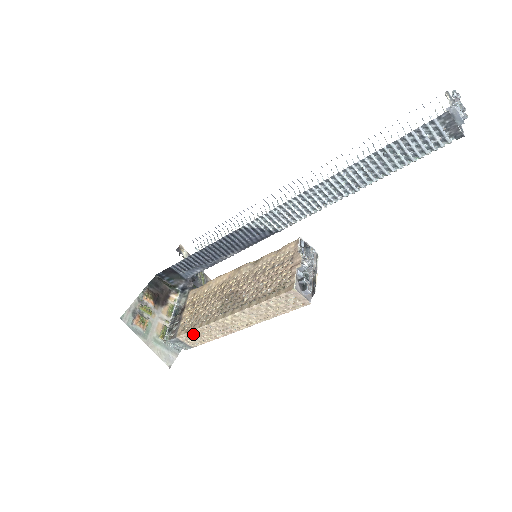
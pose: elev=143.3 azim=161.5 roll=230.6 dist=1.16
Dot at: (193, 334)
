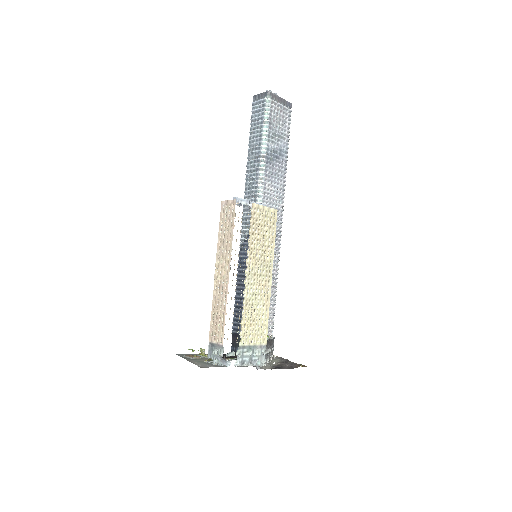
Dot at: (213, 323)
